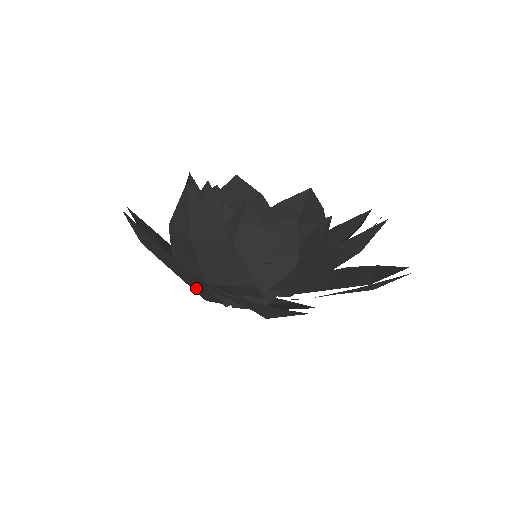
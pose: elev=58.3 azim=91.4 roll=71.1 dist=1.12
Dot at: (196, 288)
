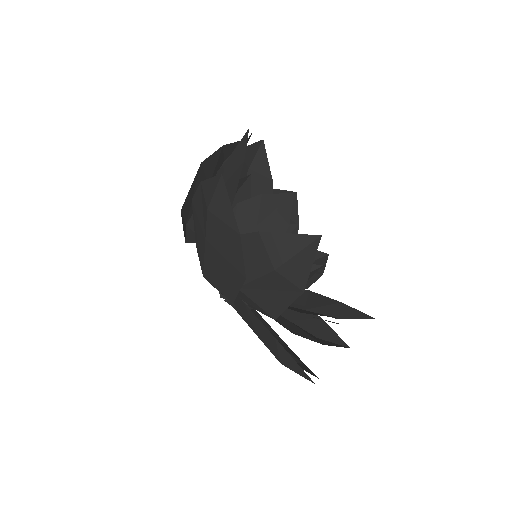
Dot at: (217, 275)
